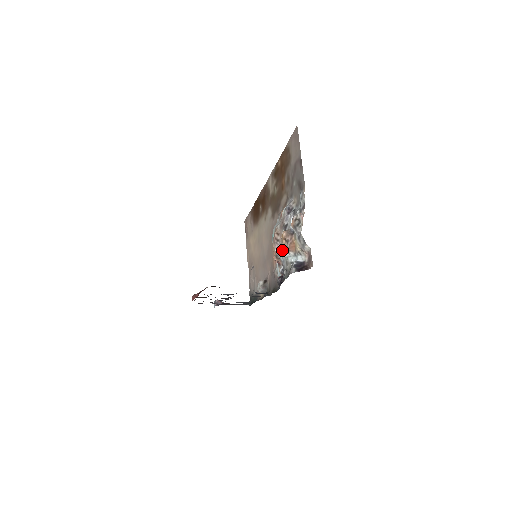
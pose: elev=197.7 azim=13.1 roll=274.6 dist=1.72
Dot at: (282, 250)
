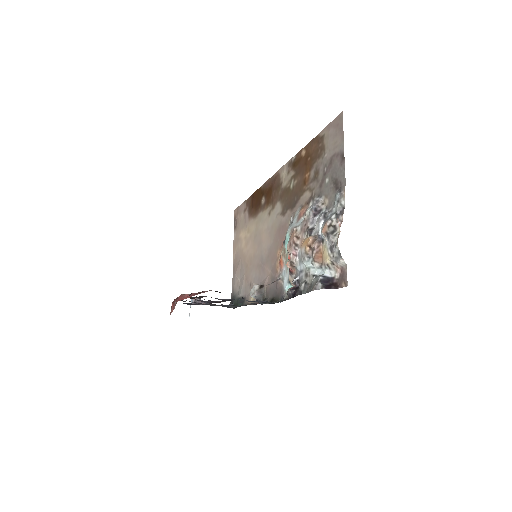
Dot at: (302, 258)
